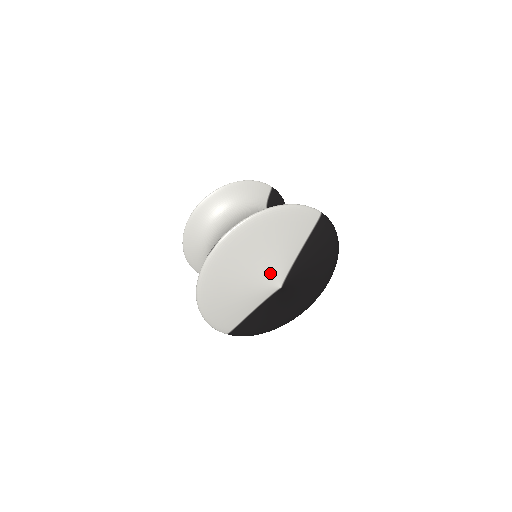
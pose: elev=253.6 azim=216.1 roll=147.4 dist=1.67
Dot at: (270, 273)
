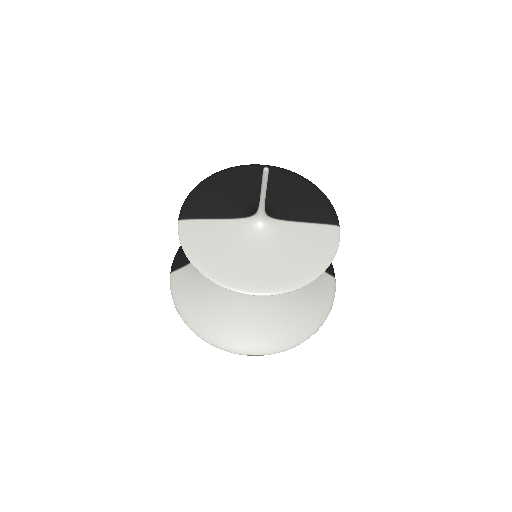
Dot at: occluded
